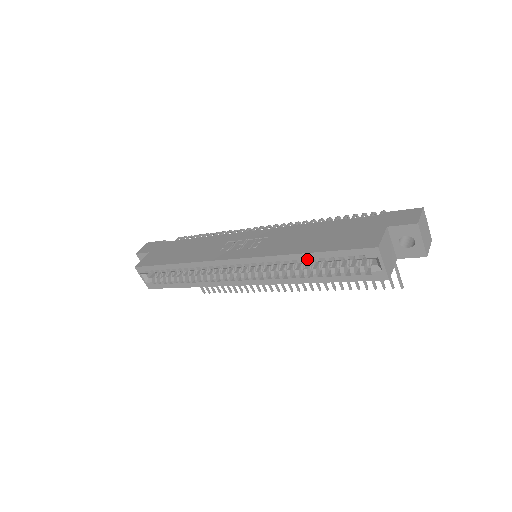
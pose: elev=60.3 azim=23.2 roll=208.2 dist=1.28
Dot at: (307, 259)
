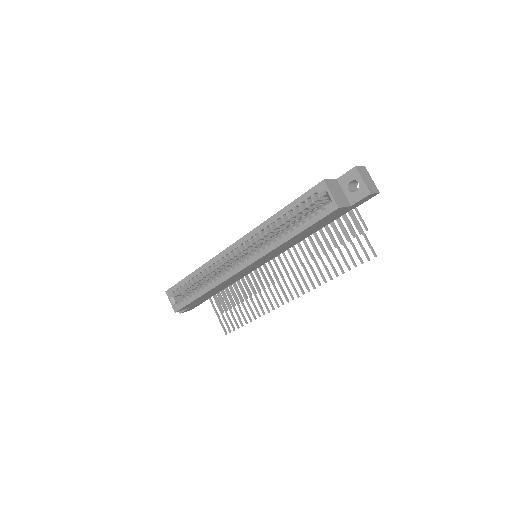
Dot at: (281, 217)
